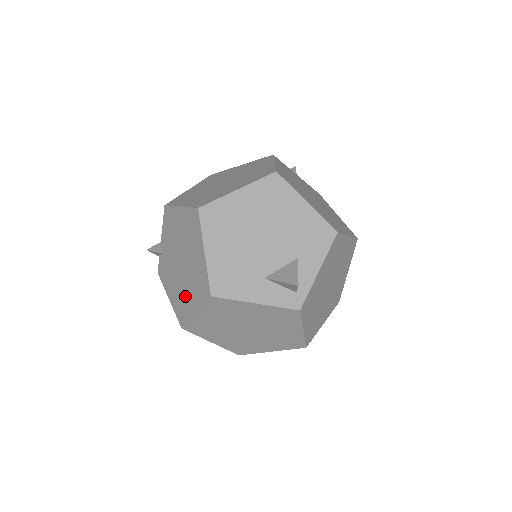
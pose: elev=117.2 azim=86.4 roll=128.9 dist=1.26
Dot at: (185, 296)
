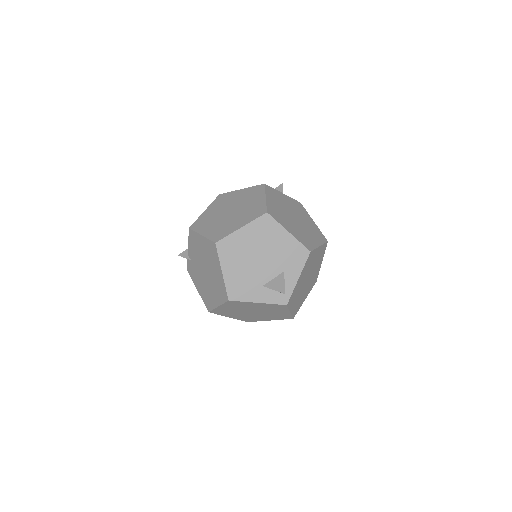
Dot at: (210, 293)
